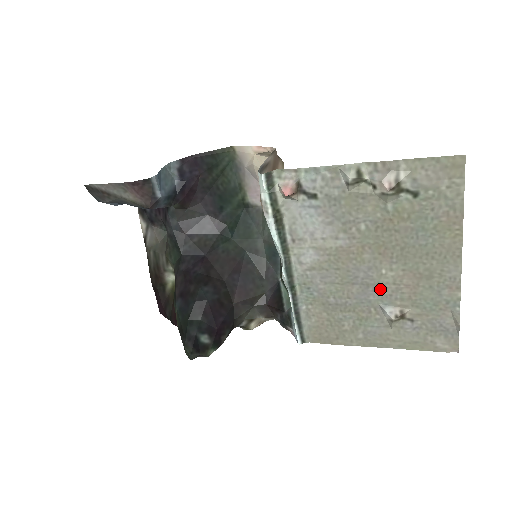
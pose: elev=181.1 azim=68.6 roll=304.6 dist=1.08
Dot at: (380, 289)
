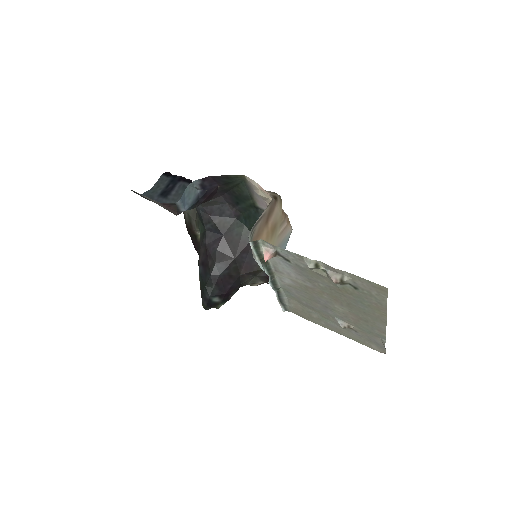
Dot at: (335, 312)
